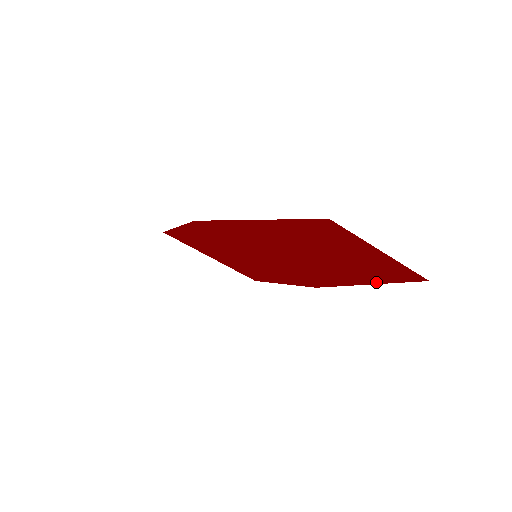
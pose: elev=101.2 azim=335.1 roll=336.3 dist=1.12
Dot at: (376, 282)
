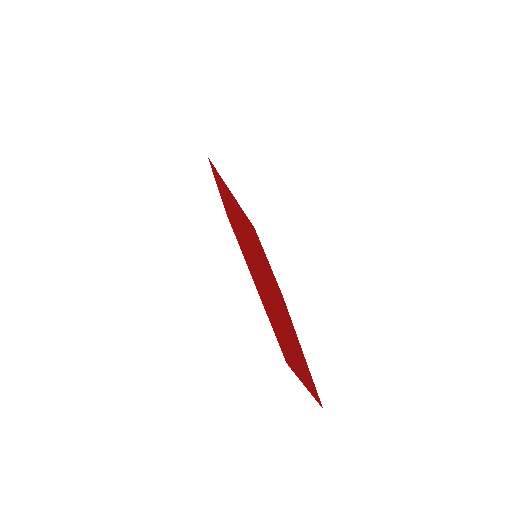
Dot at: (306, 362)
